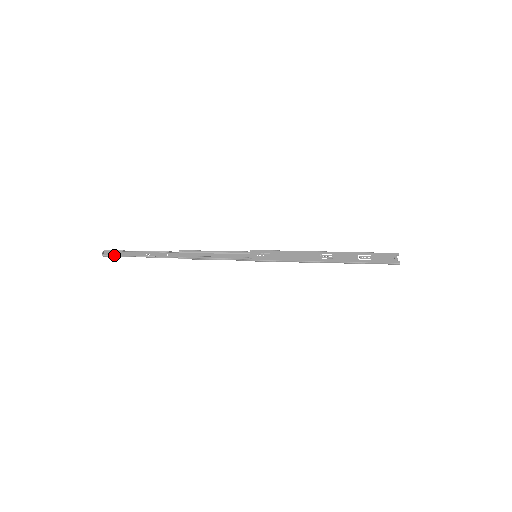
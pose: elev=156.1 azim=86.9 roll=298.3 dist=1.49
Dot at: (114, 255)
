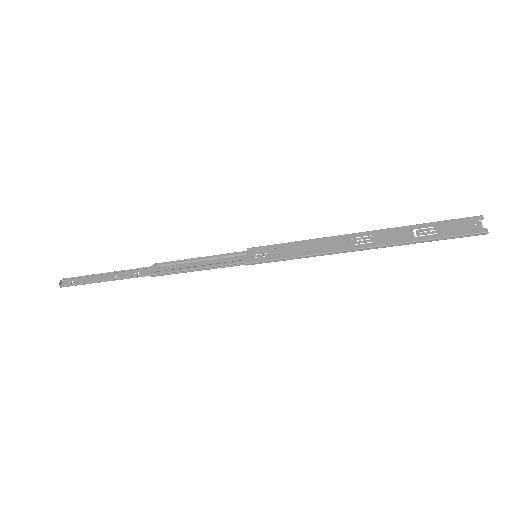
Dot at: (74, 284)
